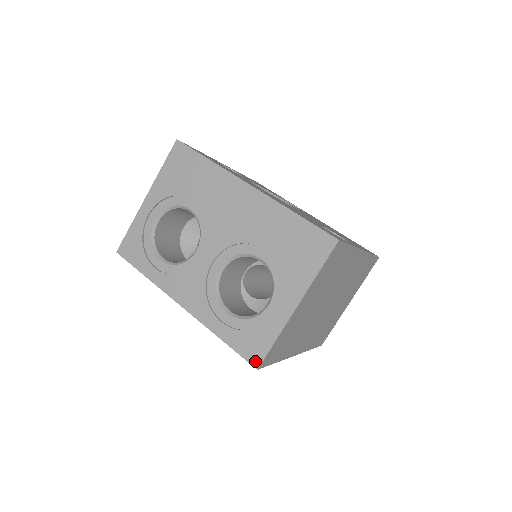
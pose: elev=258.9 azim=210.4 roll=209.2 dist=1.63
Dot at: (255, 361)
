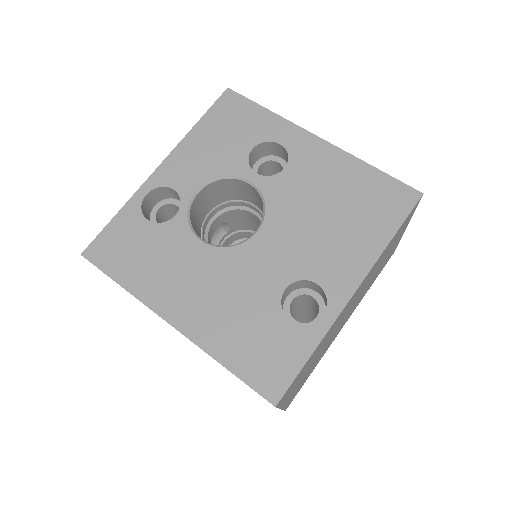
Dot at: occluded
